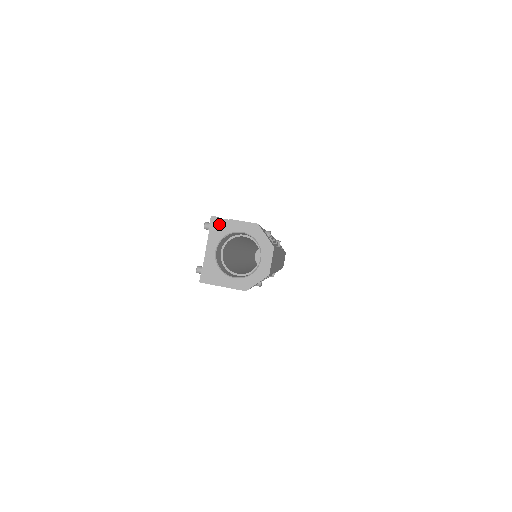
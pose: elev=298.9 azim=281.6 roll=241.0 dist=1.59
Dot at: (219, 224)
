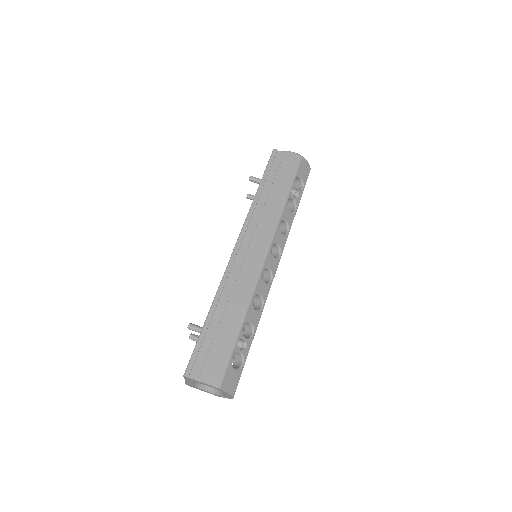
Dot at: (191, 379)
